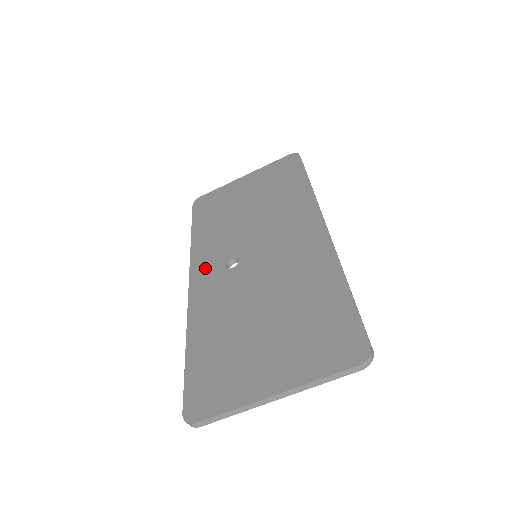
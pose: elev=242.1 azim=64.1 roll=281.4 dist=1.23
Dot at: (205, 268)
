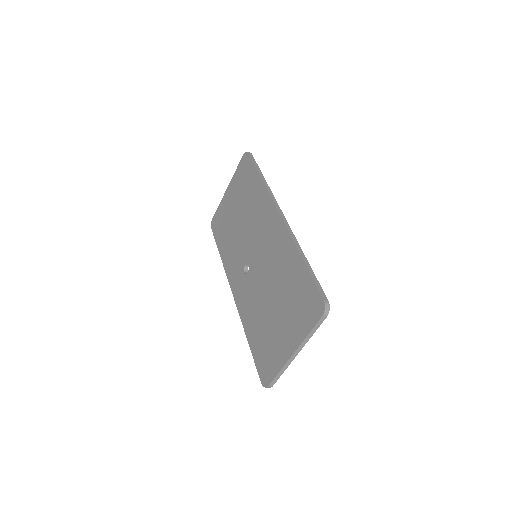
Dot at: (235, 279)
